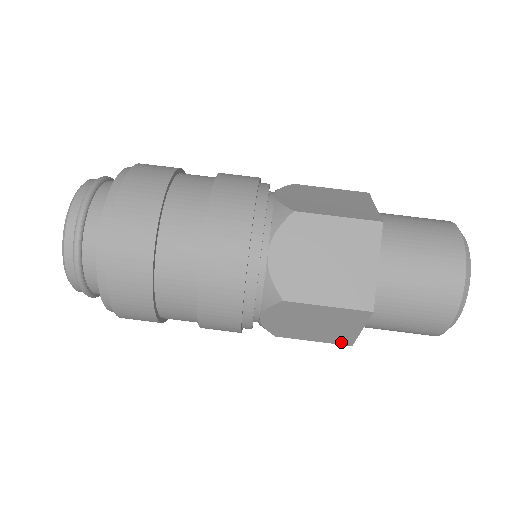
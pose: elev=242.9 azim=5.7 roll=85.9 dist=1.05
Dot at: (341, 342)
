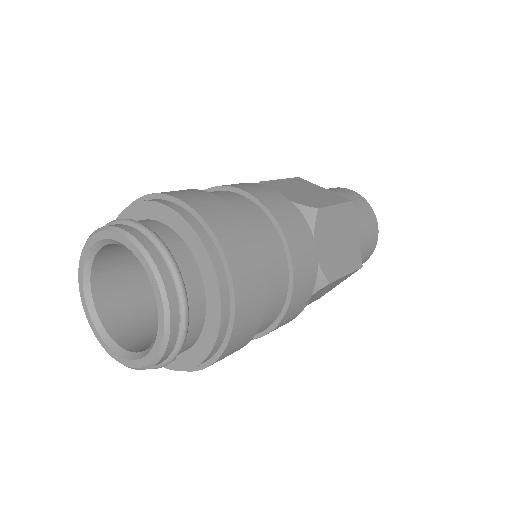
Dot at: occluded
